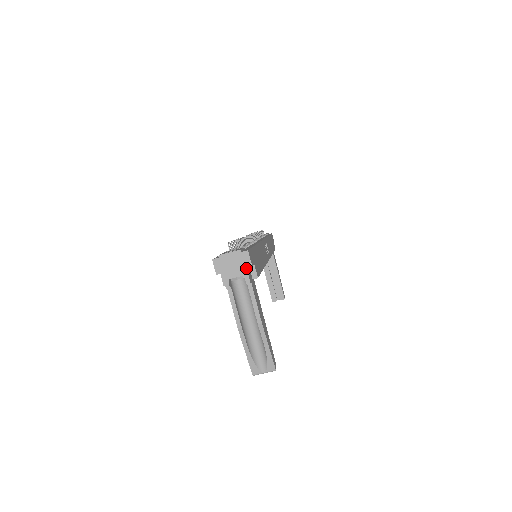
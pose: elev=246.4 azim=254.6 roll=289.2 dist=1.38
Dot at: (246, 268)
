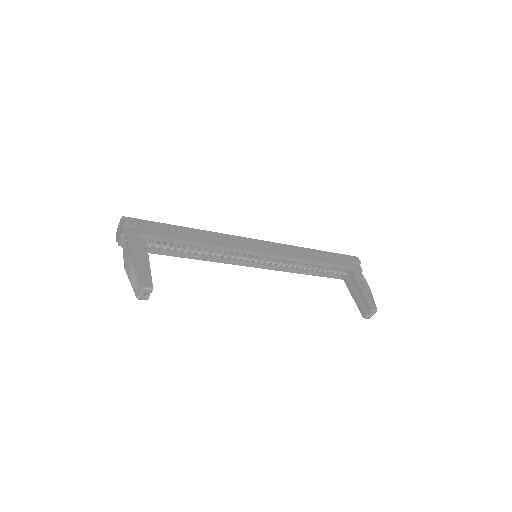
Dot at: (122, 227)
